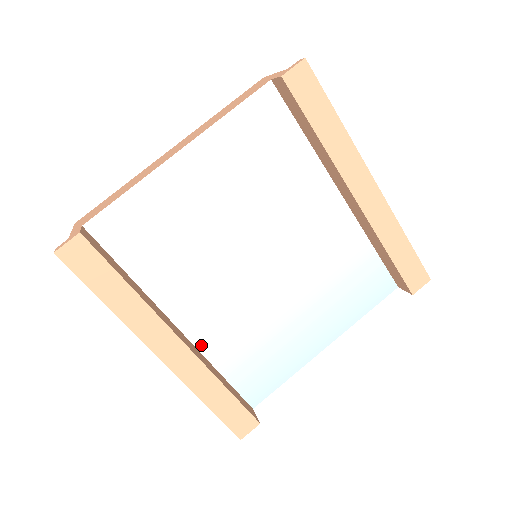
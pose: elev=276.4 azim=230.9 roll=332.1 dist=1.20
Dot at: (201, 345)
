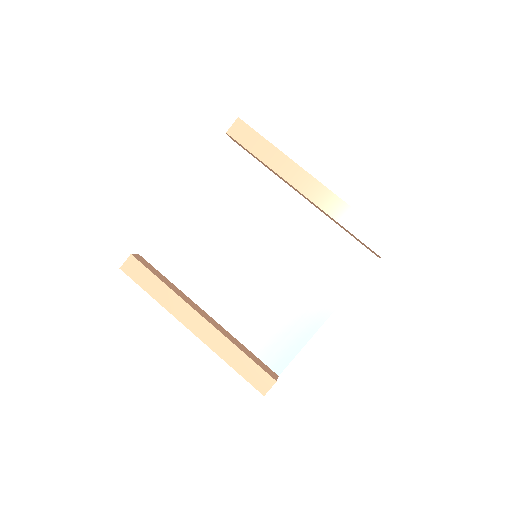
Dot at: (226, 325)
